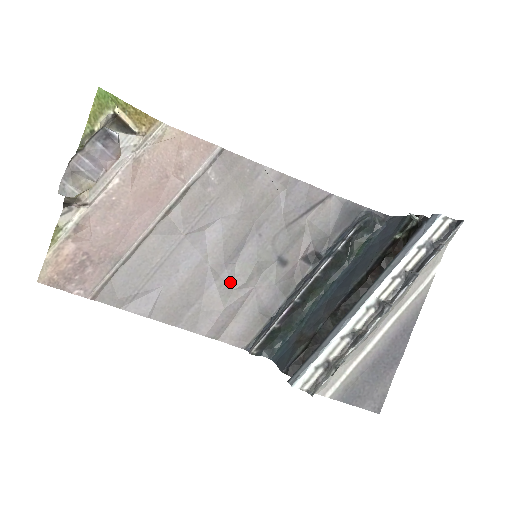
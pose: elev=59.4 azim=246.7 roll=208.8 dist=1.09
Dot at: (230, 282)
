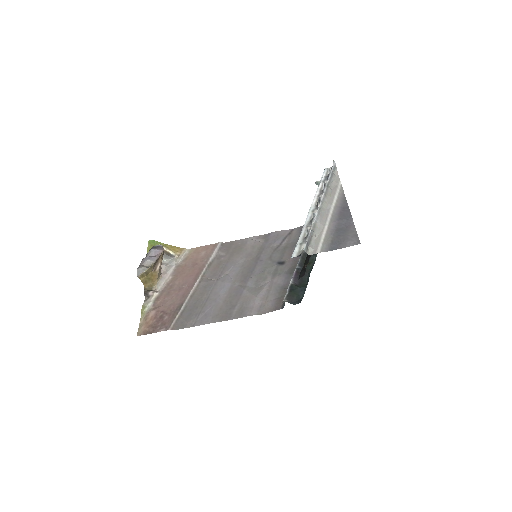
Dot at: (254, 285)
